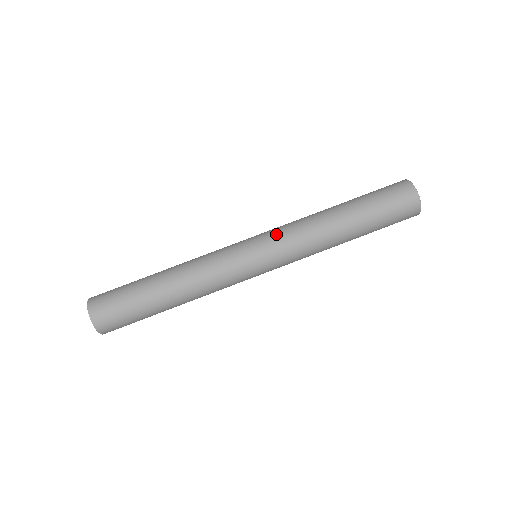
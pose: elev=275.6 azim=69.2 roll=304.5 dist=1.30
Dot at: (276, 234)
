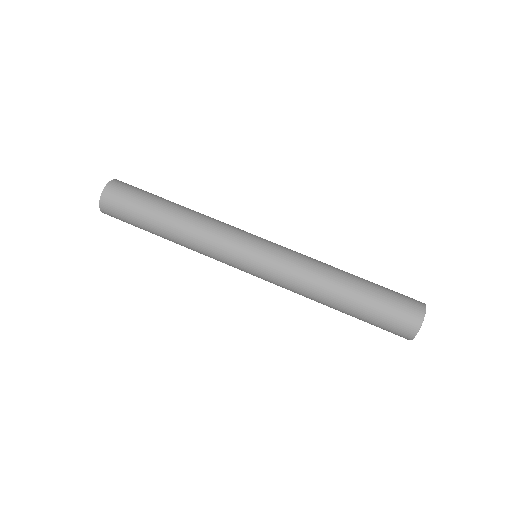
Dot at: (286, 248)
